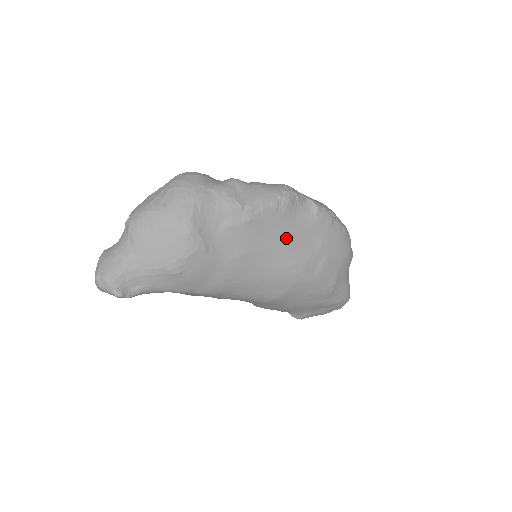
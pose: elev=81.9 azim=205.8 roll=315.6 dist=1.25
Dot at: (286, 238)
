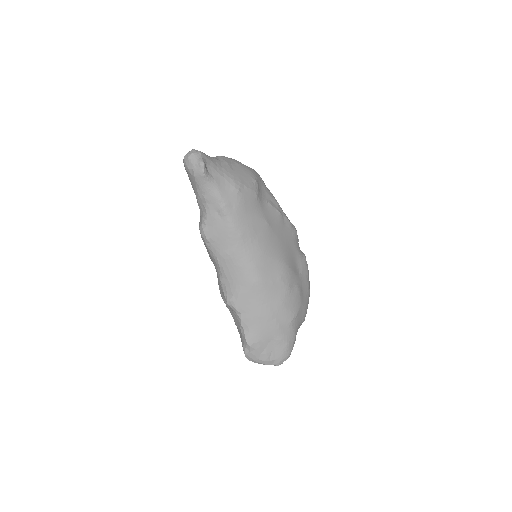
Dot at: (288, 247)
